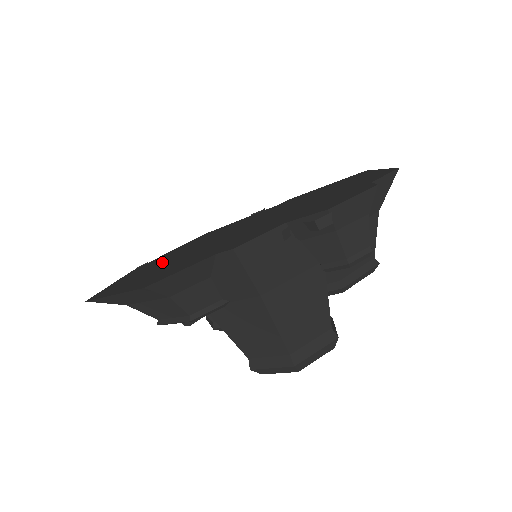
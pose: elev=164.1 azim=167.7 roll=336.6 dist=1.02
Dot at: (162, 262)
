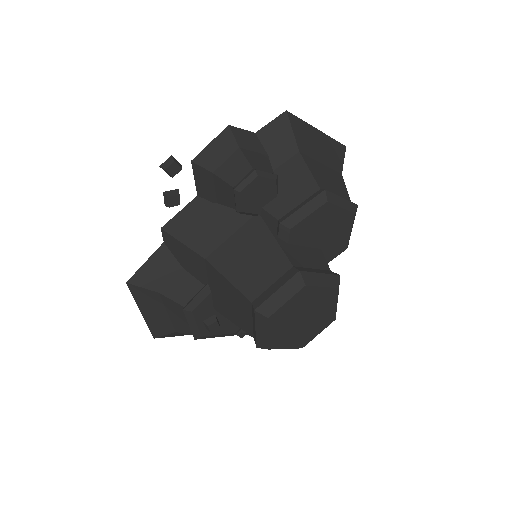
Dot at: occluded
